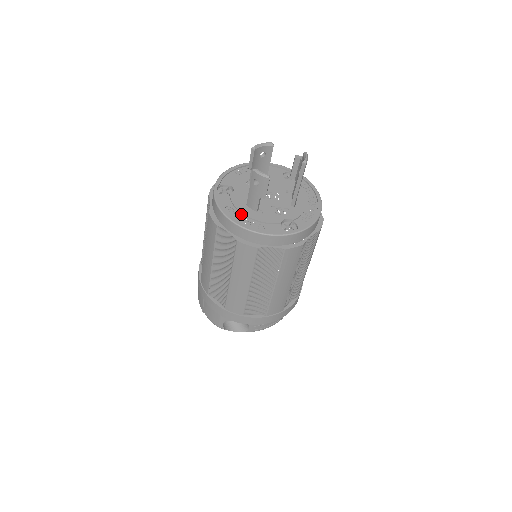
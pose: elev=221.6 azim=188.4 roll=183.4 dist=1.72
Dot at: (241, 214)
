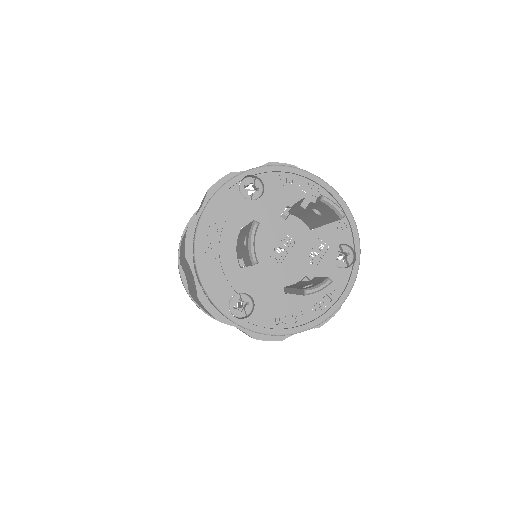
Dot at: (297, 310)
